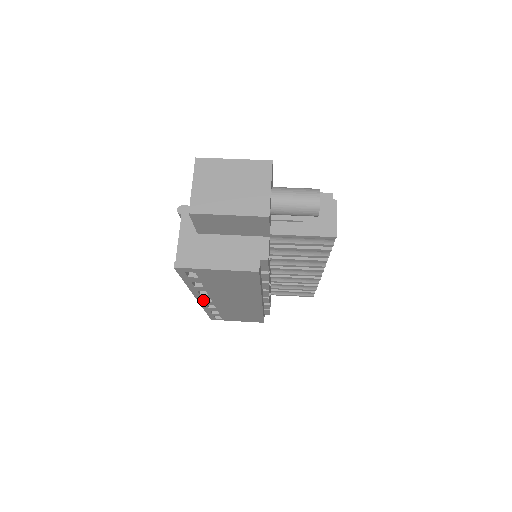
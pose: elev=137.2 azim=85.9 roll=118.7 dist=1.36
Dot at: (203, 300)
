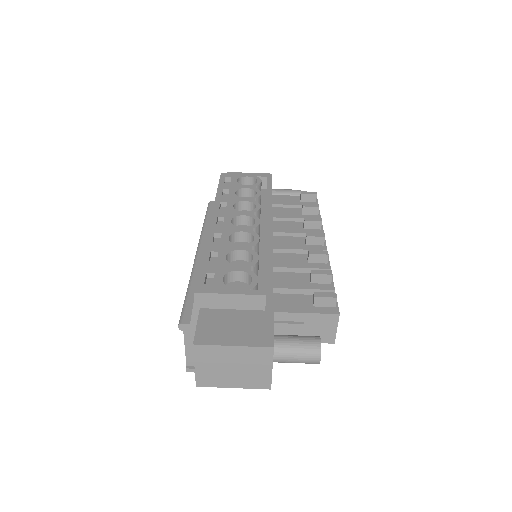
Dot at: occluded
